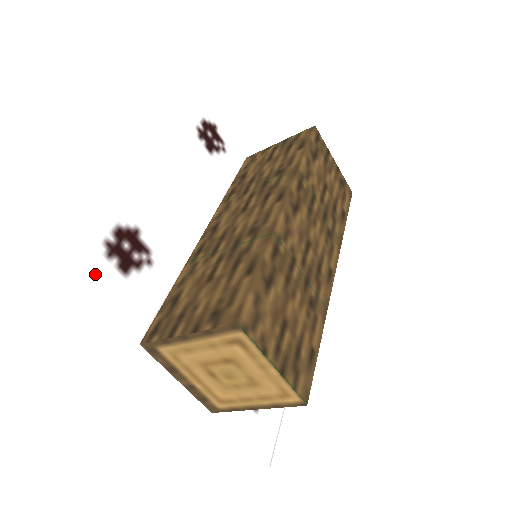
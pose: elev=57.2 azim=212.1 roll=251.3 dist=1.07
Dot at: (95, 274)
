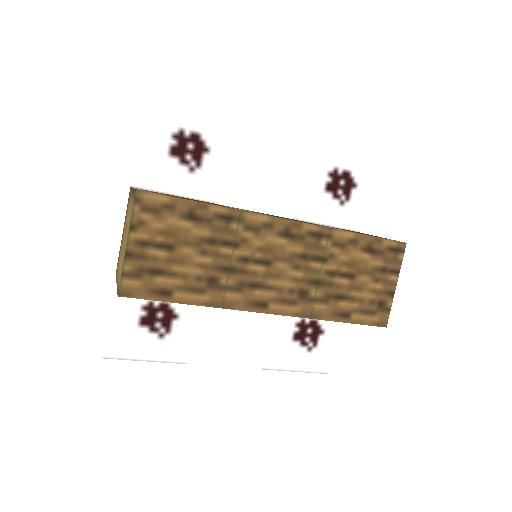
Dot at: (155, 132)
